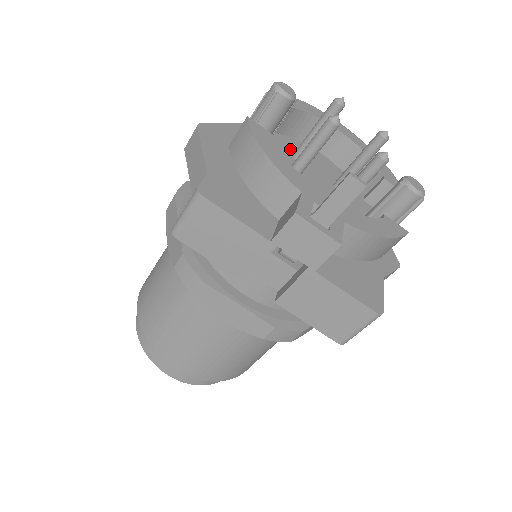
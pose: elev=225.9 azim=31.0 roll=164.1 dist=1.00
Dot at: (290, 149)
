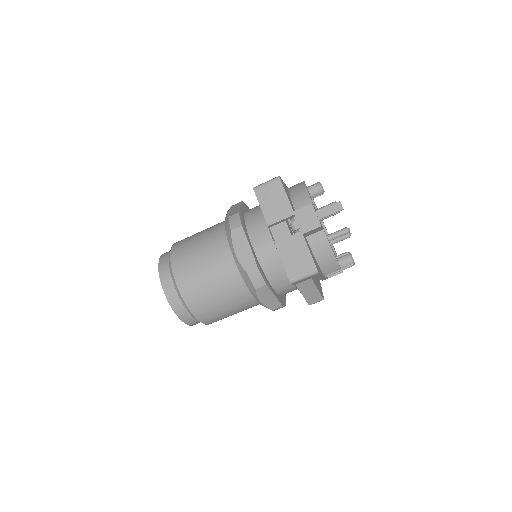
Dot at: occluded
